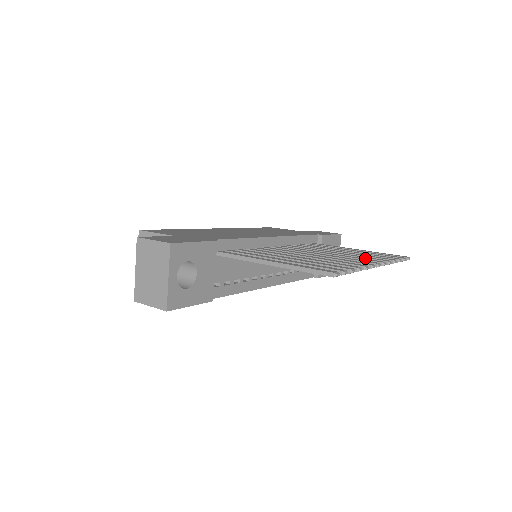
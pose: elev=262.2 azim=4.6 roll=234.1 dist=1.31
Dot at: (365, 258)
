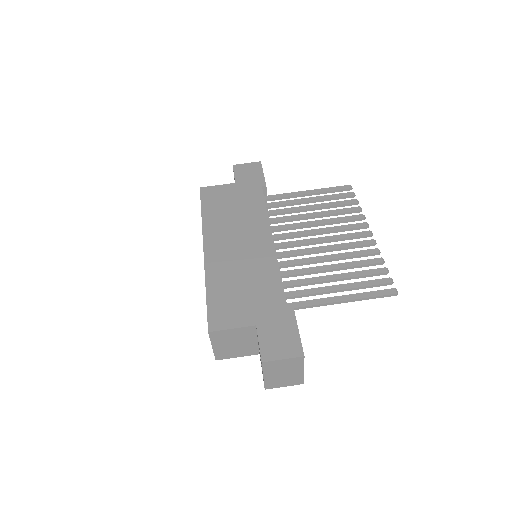
Dot at: (346, 221)
